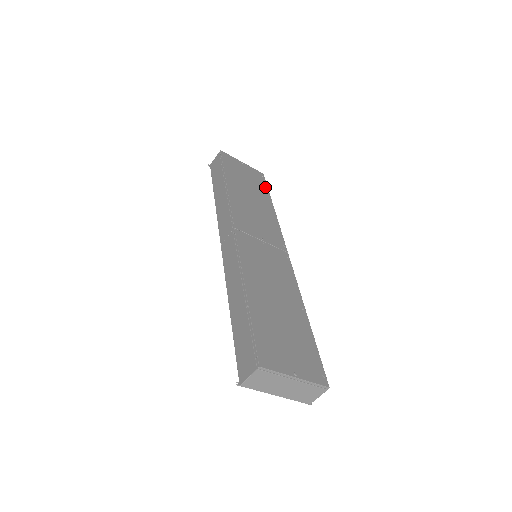
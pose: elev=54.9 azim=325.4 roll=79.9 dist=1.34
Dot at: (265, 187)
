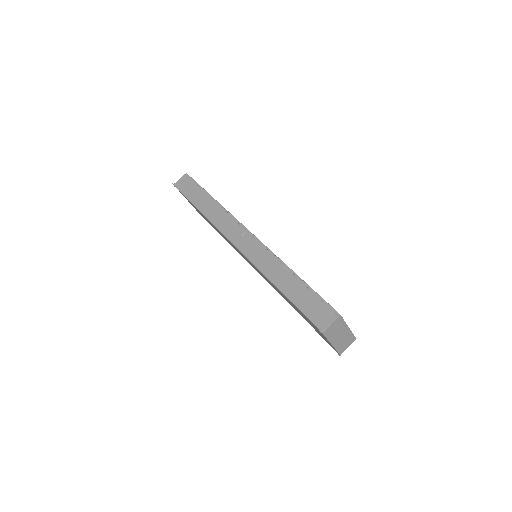
Dot at: occluded
